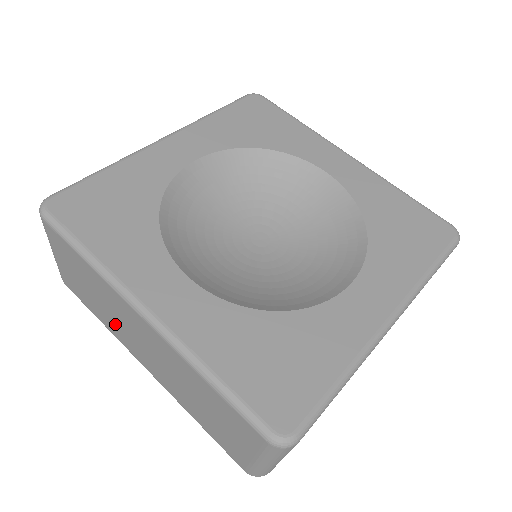
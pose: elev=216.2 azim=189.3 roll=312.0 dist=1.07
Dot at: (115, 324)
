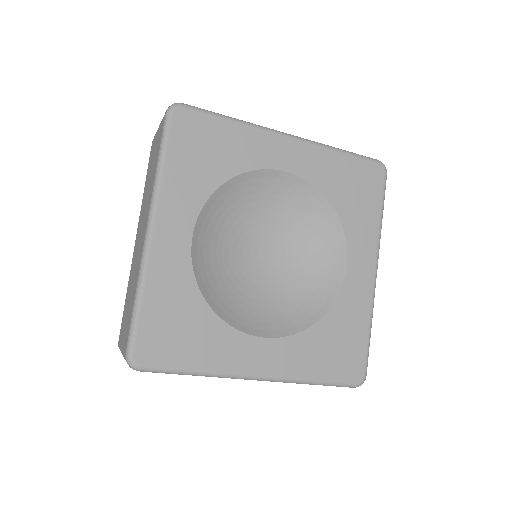
Dot at: (144, 203)
